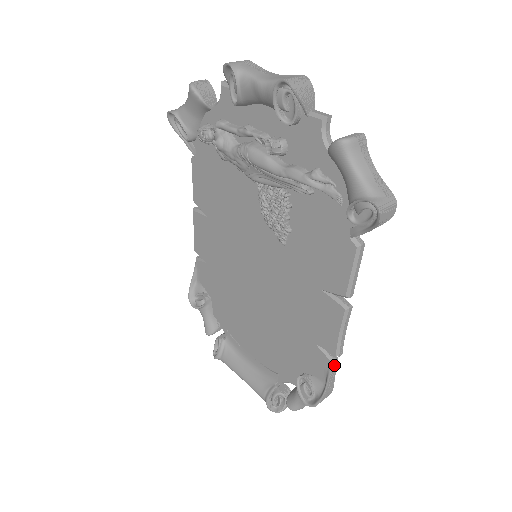
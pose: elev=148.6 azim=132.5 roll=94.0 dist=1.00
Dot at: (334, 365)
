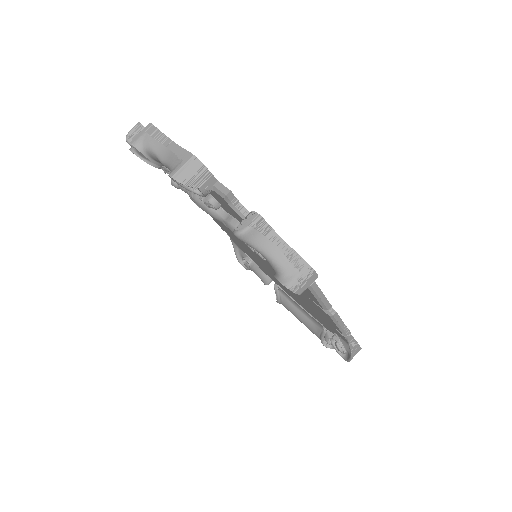
Dot at: (349, 338)
